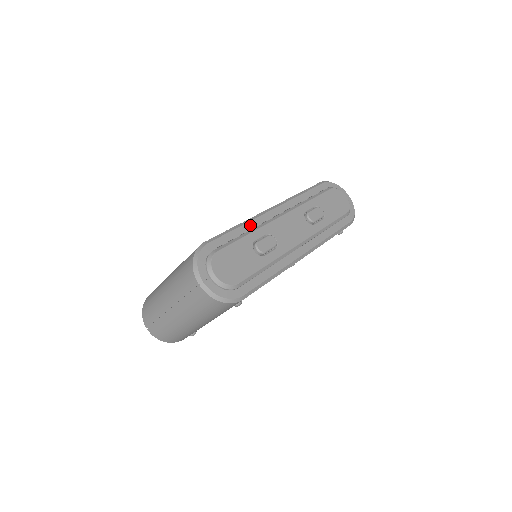
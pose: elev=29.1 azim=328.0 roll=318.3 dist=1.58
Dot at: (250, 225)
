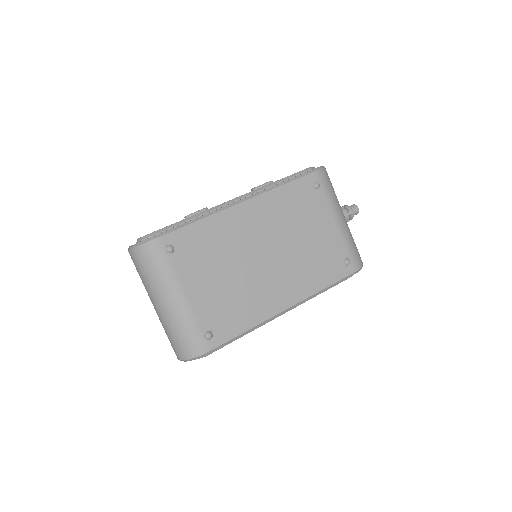
Dot at: occluded
